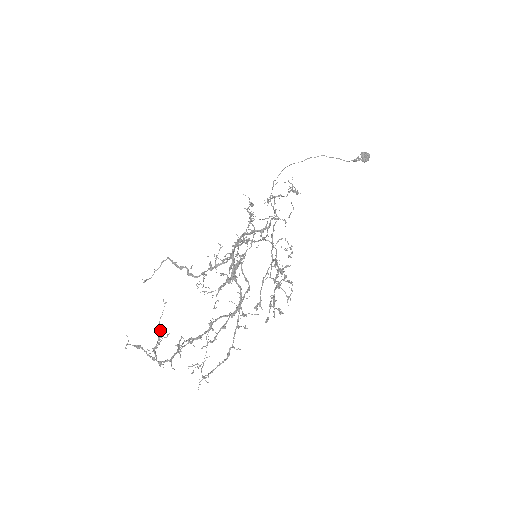
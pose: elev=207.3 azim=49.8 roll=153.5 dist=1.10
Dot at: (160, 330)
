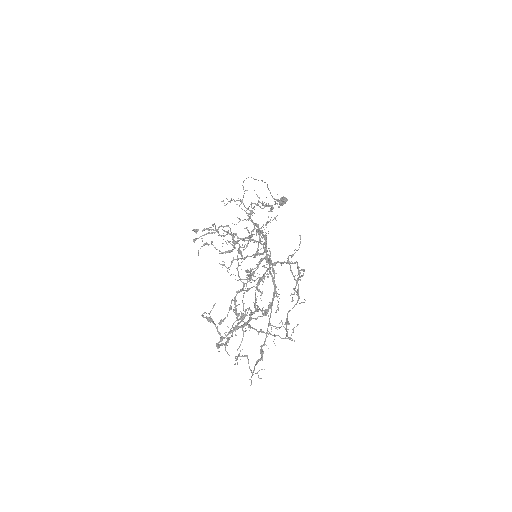
Dot at: (249, 308)
